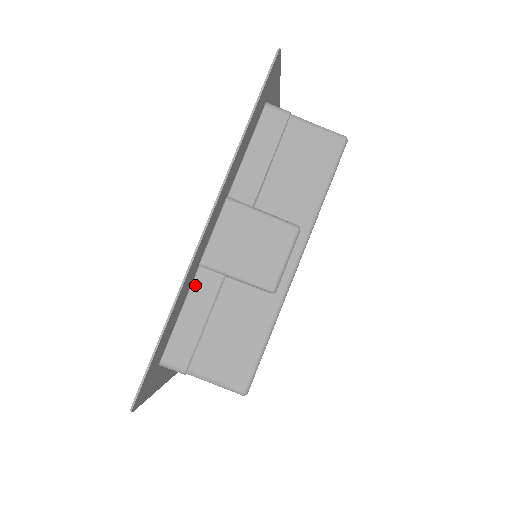
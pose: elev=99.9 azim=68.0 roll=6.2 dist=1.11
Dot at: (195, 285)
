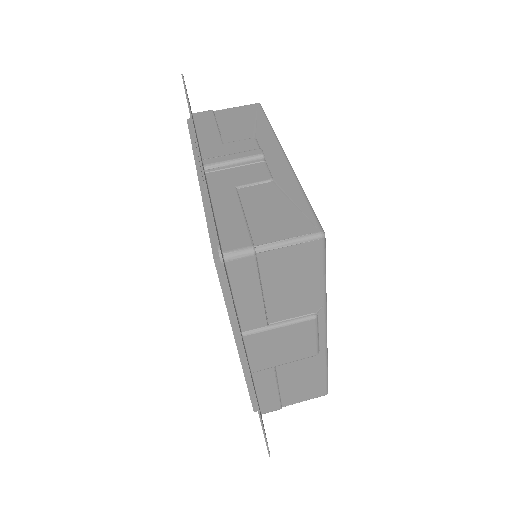
Dot at: (256, 381)
